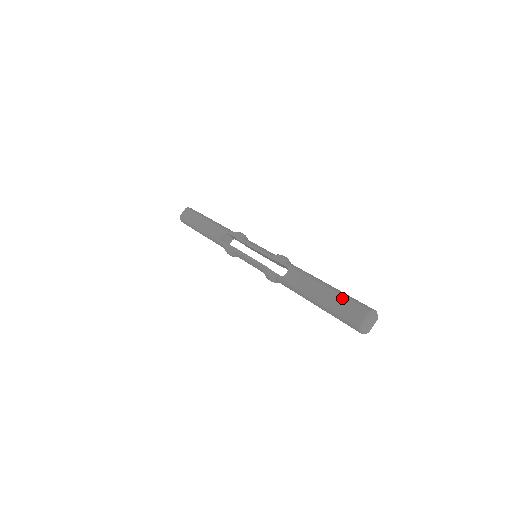
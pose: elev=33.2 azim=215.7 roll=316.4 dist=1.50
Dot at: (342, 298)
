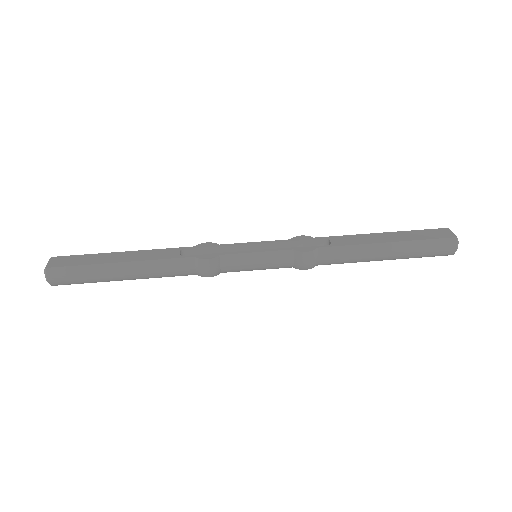
Dot at: (415, 231)
